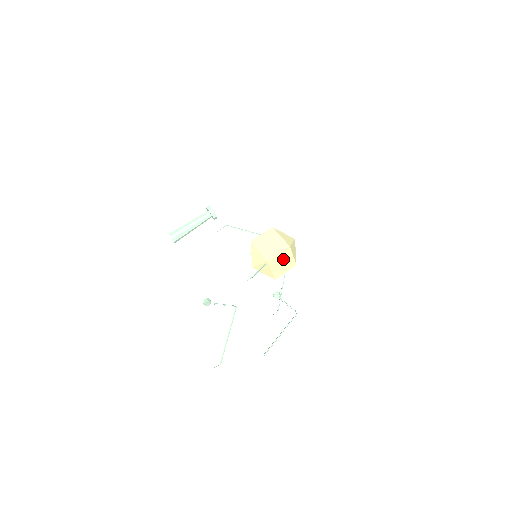
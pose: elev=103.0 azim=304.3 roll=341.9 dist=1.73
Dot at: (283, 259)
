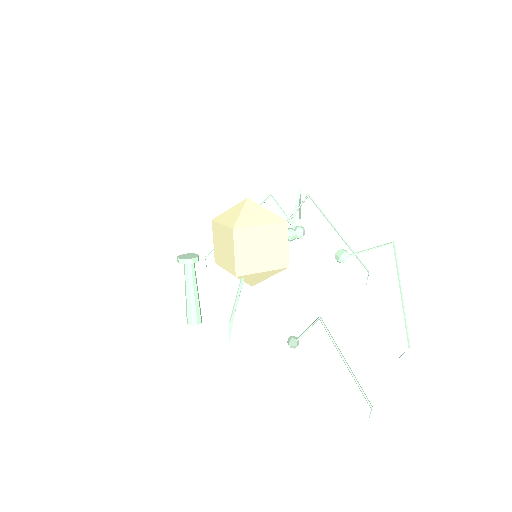
Dot at: (253, 246)
